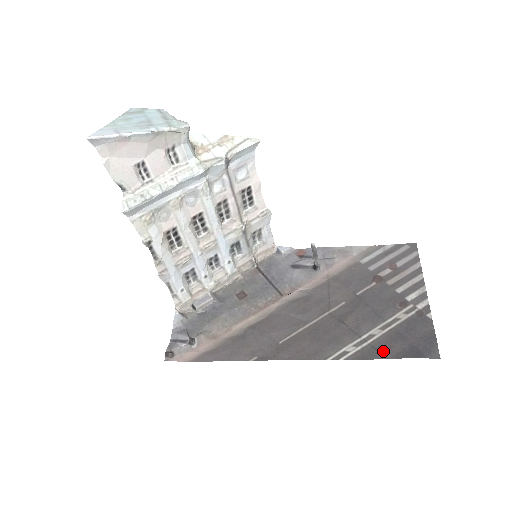
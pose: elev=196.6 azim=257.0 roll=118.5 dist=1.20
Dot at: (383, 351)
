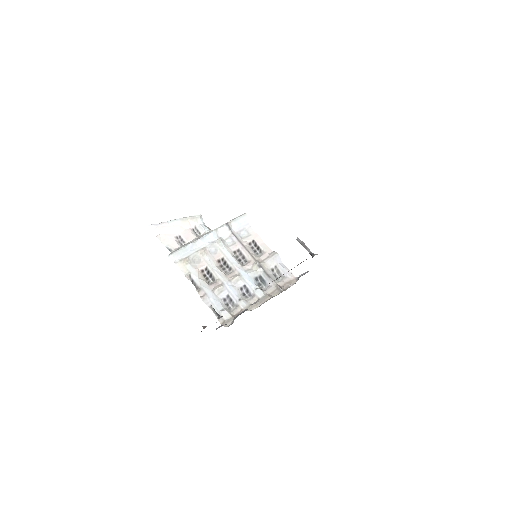
Dot at: occluded
